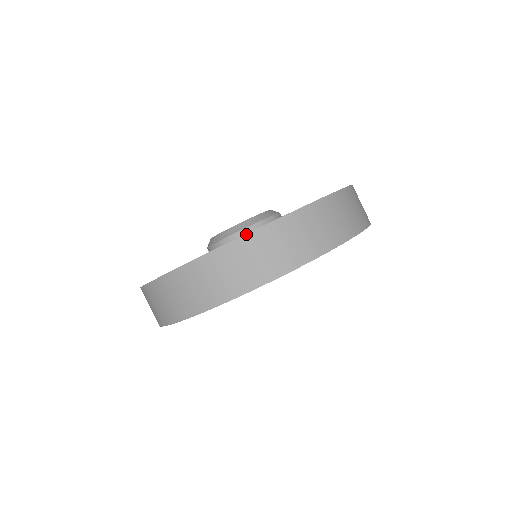
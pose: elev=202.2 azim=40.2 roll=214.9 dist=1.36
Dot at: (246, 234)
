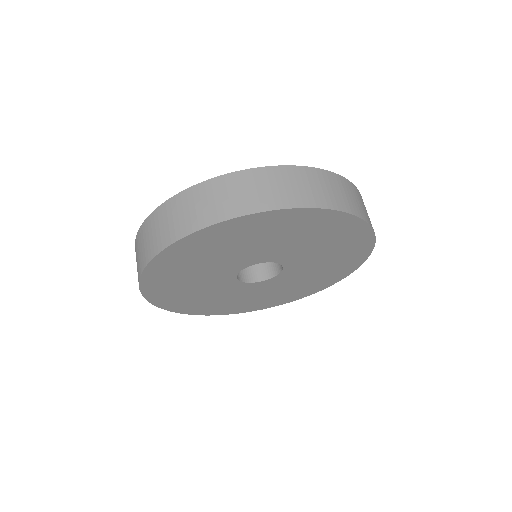
Dot at: (271, 166)
